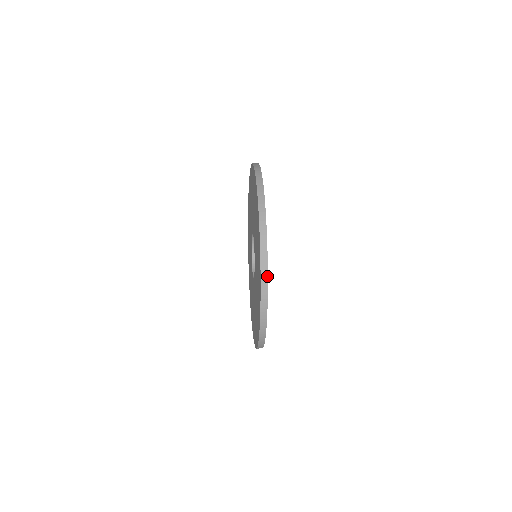
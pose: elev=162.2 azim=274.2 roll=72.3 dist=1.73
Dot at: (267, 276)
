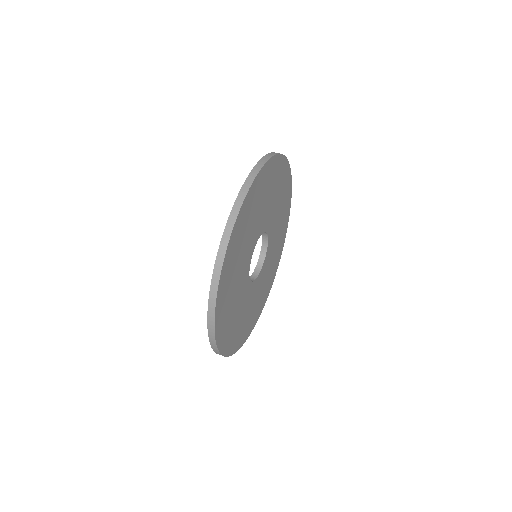
Dot at: (236, 217)
